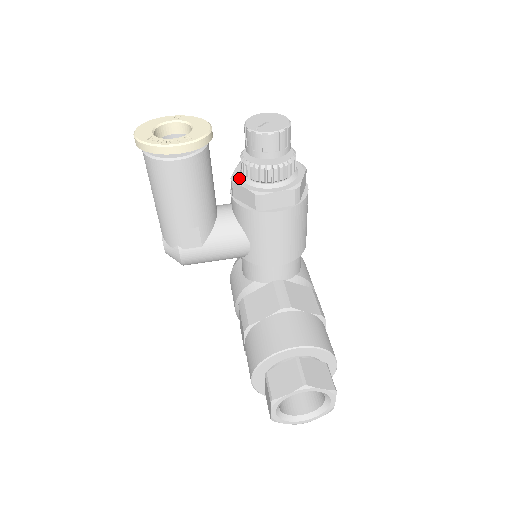
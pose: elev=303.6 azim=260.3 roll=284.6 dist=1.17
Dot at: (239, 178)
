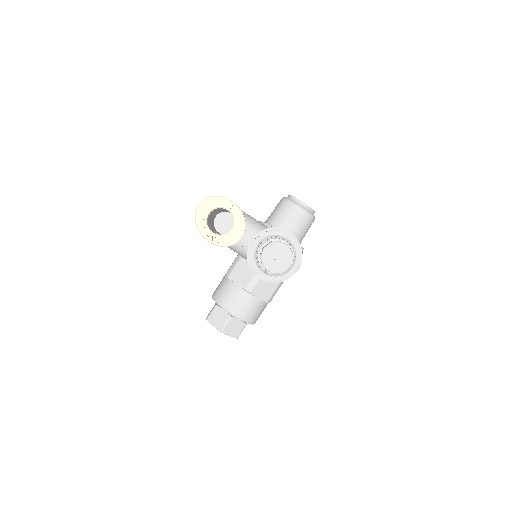
Dot at: (255, 246)
